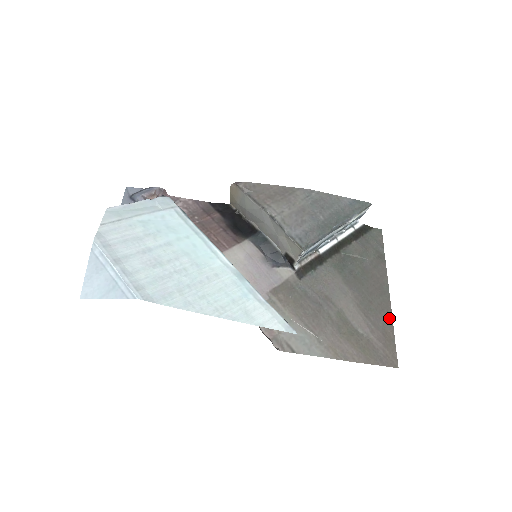
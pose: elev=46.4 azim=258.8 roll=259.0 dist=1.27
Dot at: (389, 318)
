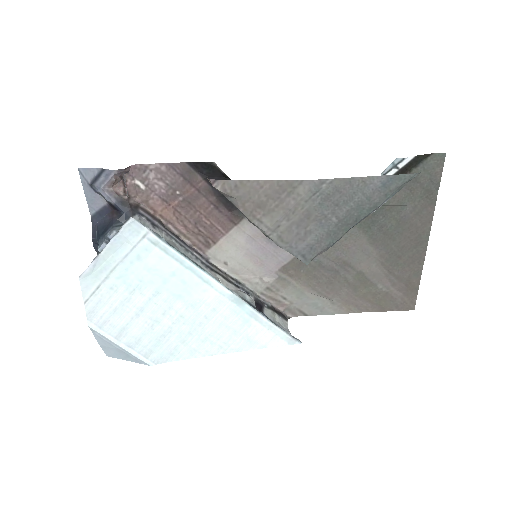
Dot at: (418, 269)
